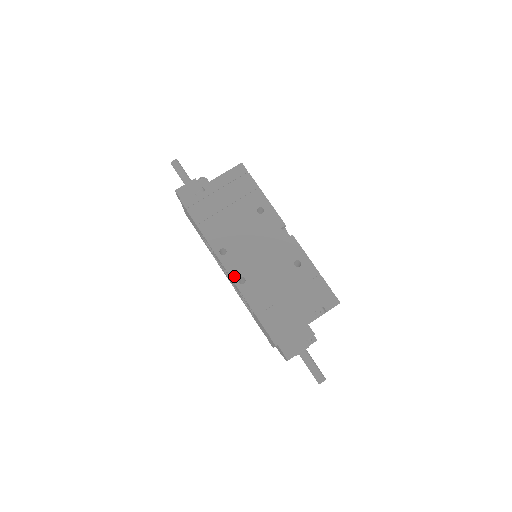
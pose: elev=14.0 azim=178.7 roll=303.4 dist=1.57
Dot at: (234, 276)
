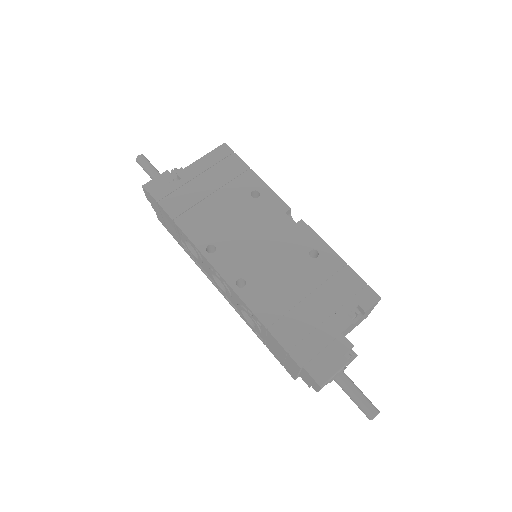
Dot at: (229, 278)
